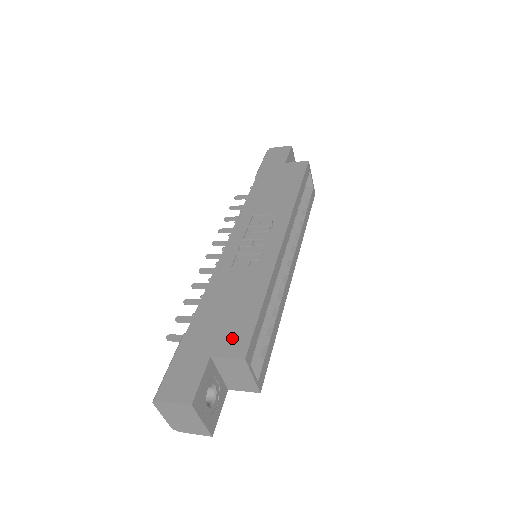
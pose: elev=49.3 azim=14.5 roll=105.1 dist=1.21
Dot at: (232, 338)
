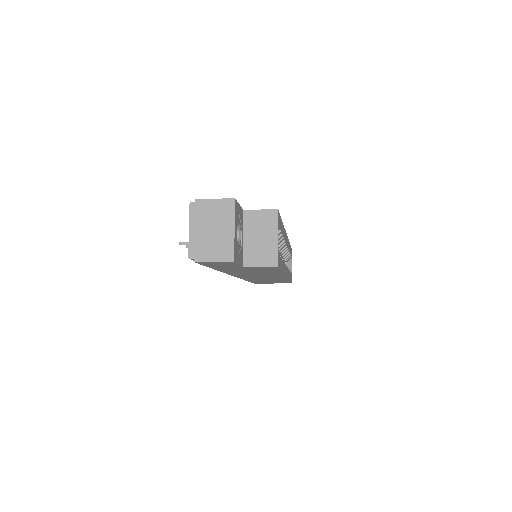
Dot at: occluded
